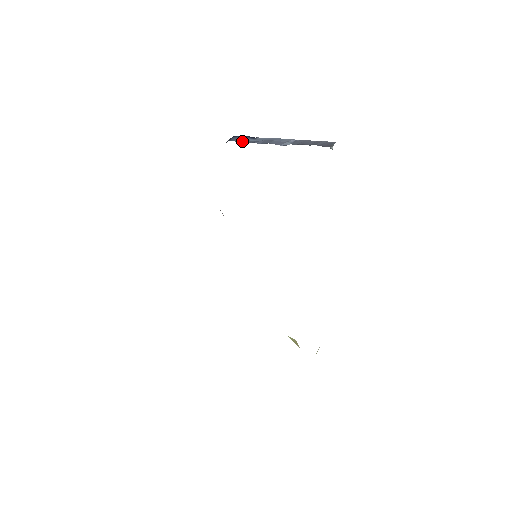
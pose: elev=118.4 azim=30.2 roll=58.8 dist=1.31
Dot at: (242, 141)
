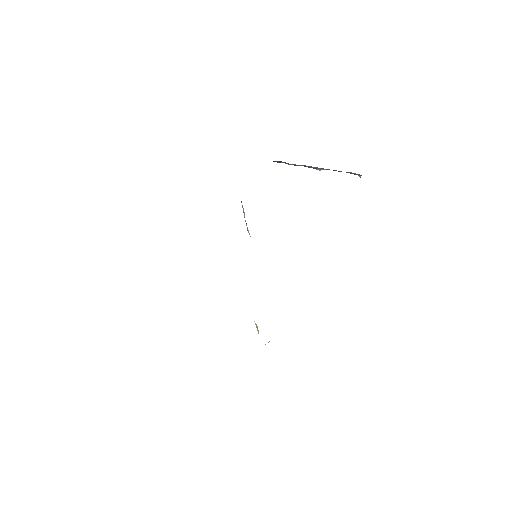
Dot at: (280, 162)
